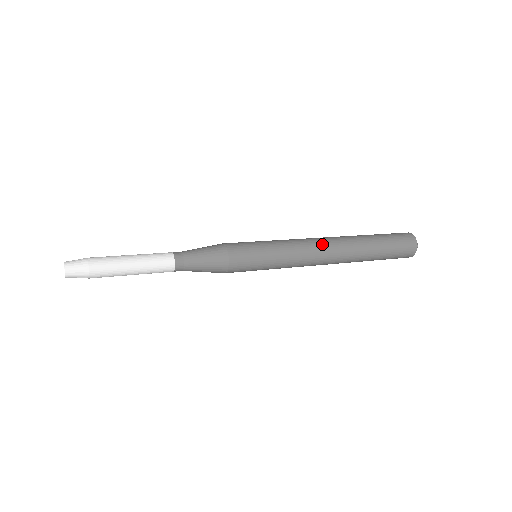
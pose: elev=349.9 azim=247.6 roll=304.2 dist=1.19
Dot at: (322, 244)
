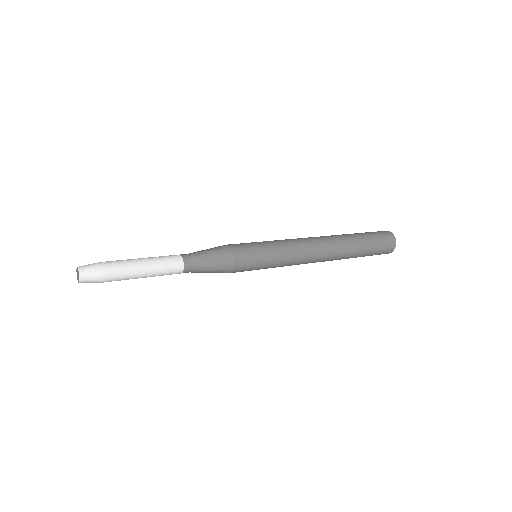
Dot at: (313, 239)
